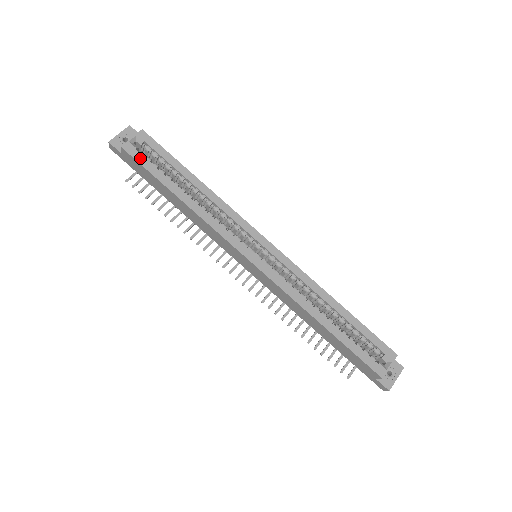
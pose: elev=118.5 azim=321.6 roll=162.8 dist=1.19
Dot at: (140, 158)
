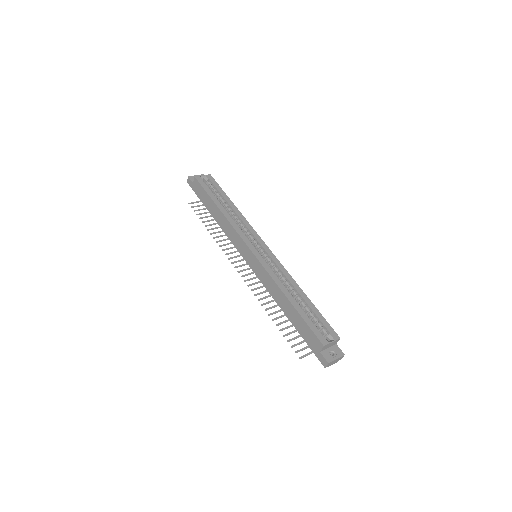
Dot at: (203, 184)
